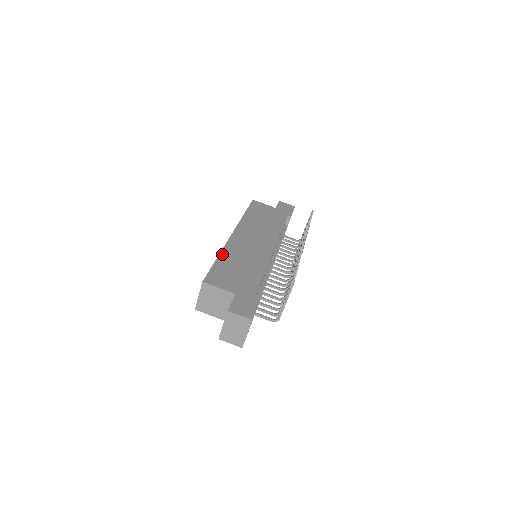
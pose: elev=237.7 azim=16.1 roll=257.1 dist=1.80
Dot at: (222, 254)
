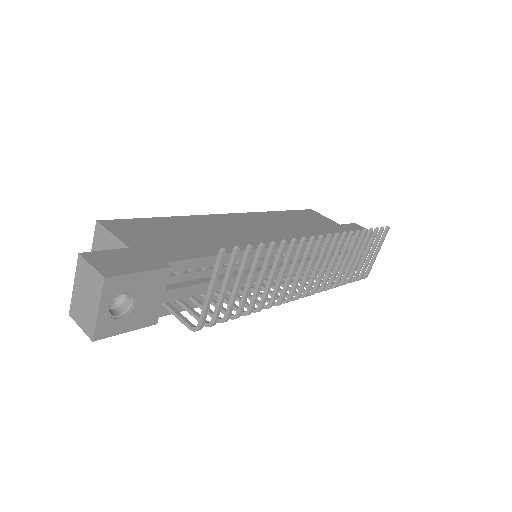
Dot at: (179, 217)
